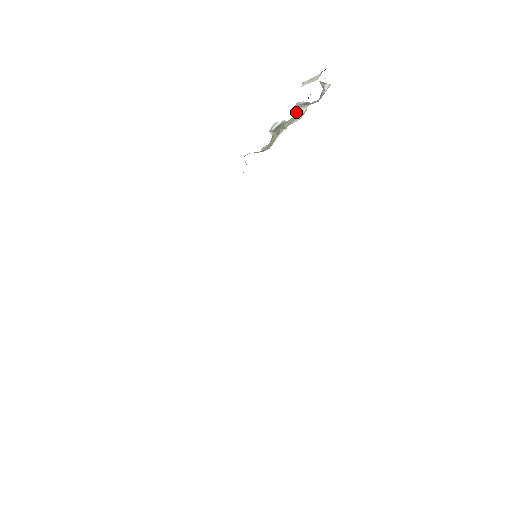
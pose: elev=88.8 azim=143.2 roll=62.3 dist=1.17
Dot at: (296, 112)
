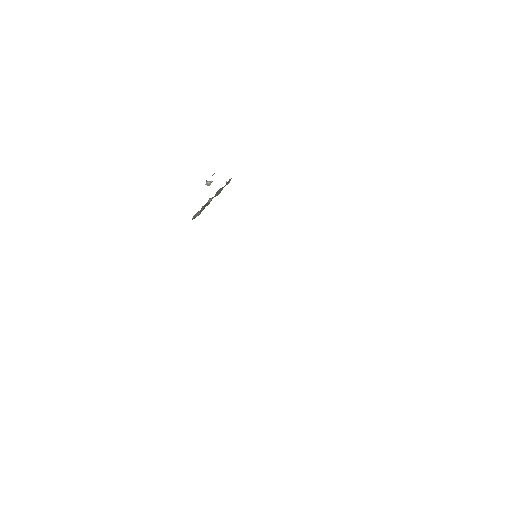
Dot at: occluded
